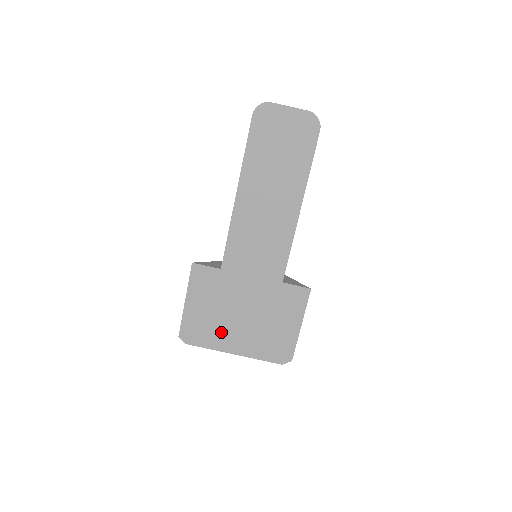
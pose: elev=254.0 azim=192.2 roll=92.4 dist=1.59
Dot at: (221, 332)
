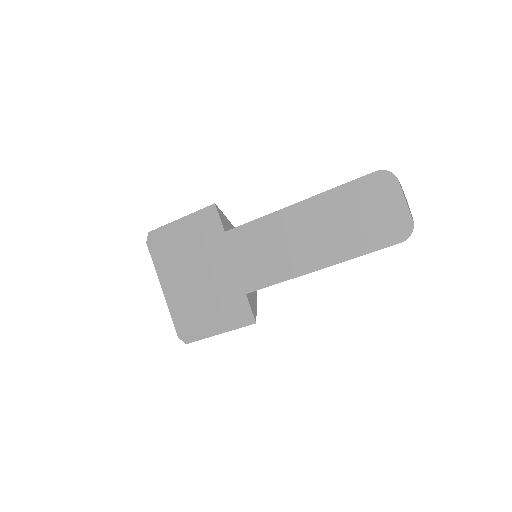
Dot at: (173, 266)
